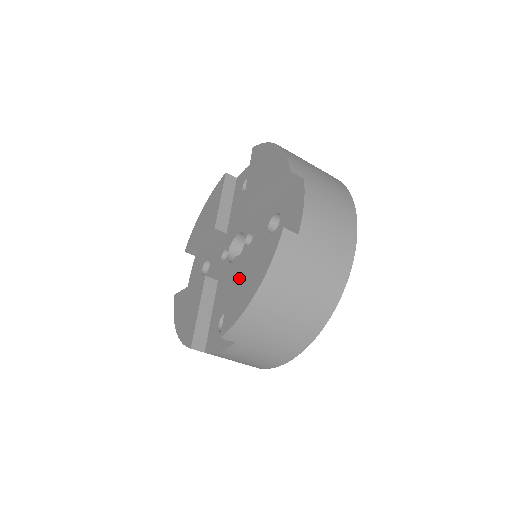
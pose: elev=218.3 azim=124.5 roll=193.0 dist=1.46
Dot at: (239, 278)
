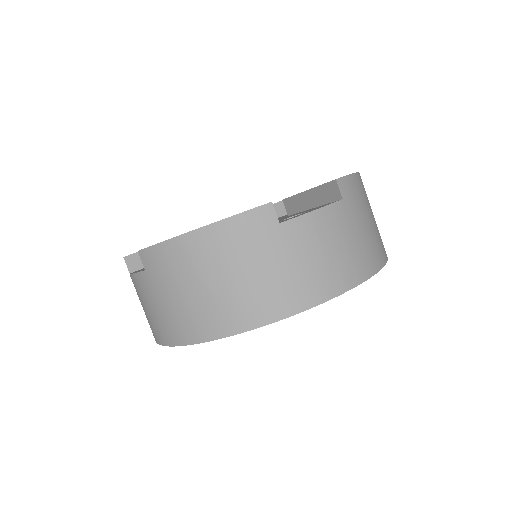
Dot at: occluded
